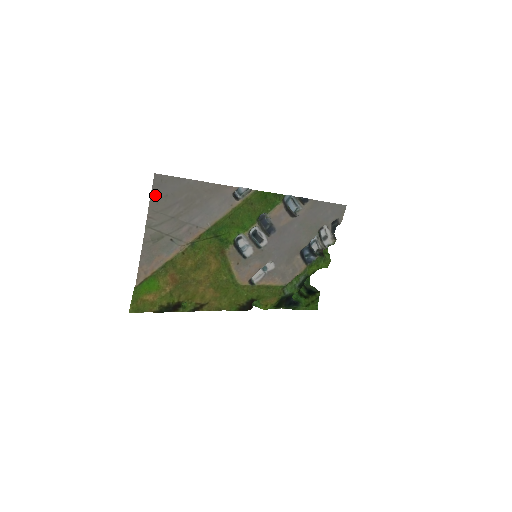
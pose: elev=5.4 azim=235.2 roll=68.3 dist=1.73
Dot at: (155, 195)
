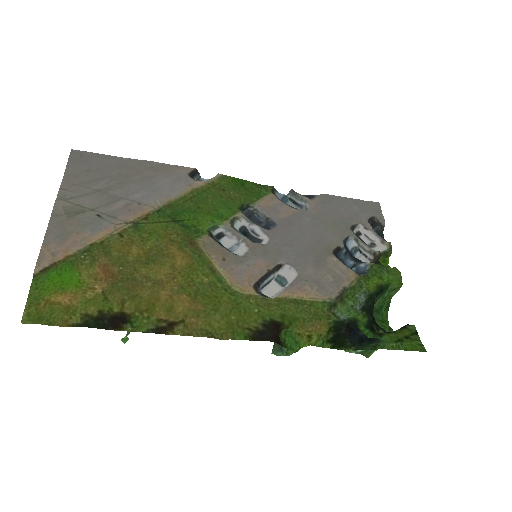
Dot at: (72, 169)
